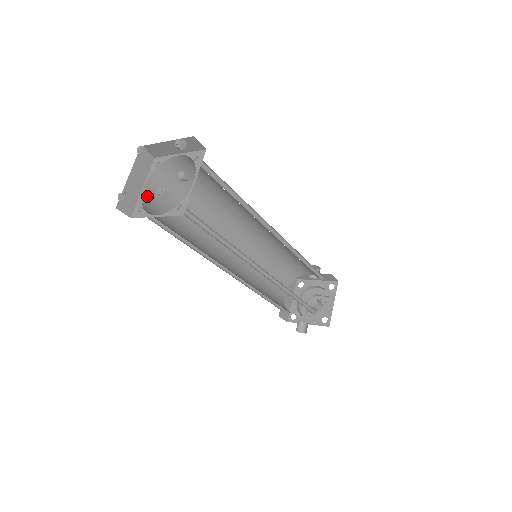
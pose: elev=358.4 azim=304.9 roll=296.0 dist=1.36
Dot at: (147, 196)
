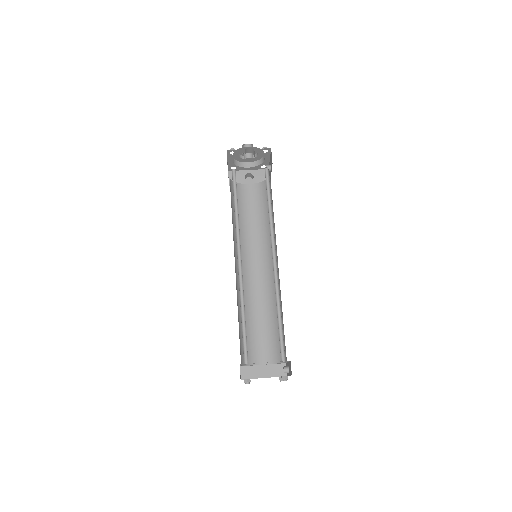
Dot at: (241, 361)
